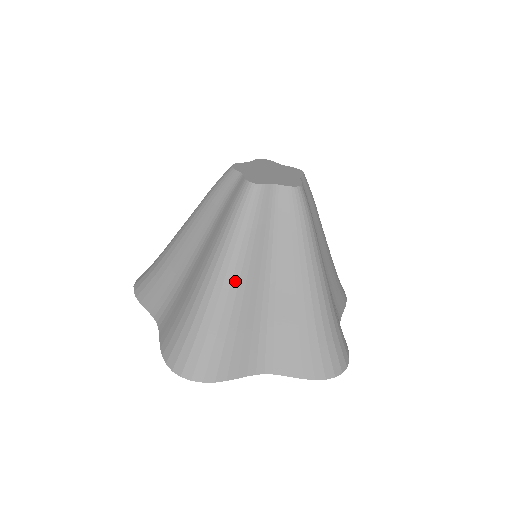
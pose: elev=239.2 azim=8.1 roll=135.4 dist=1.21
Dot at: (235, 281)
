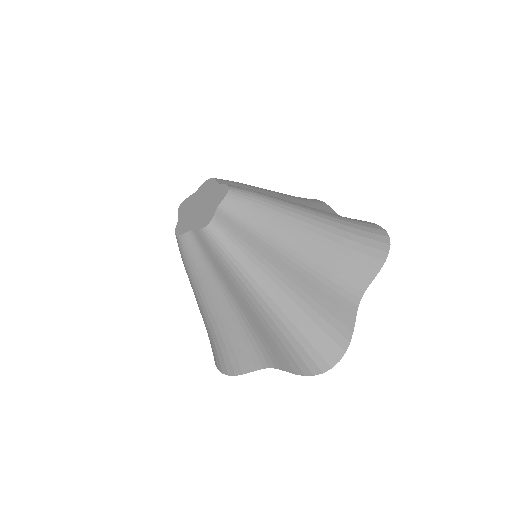
Dot at: (280, 284)
